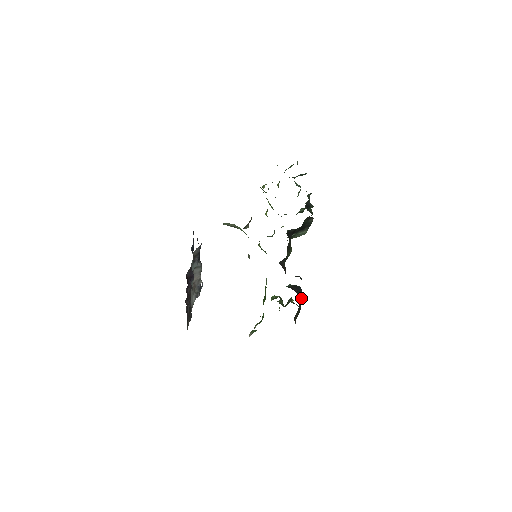
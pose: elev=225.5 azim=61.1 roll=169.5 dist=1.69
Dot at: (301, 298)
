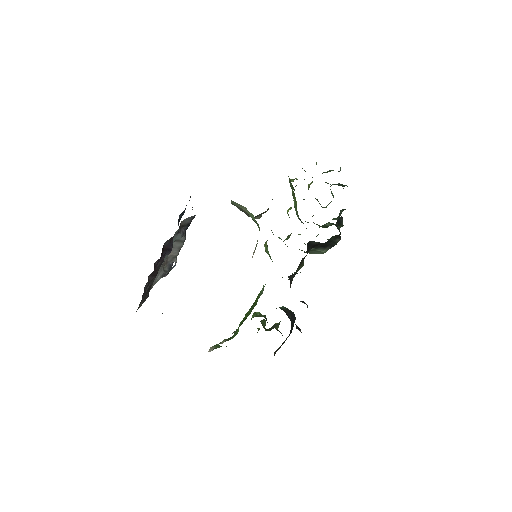
Dot at: (292, 329)
